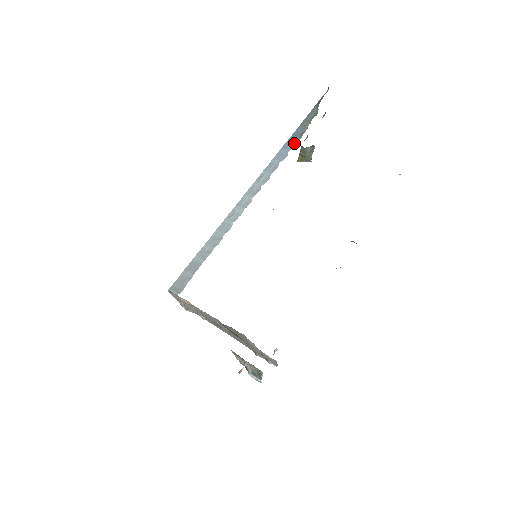
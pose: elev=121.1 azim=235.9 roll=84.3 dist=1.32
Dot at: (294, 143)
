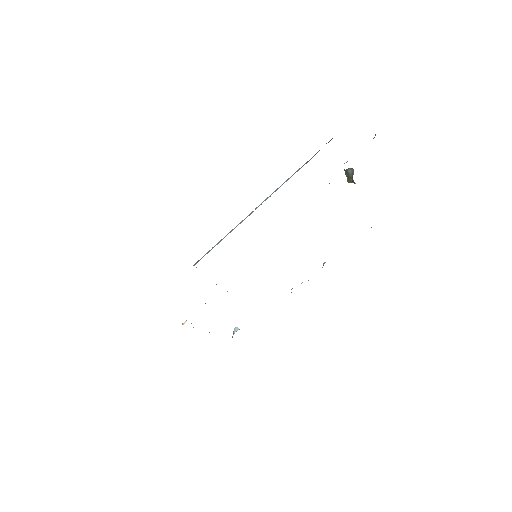
Dot at: occluded
